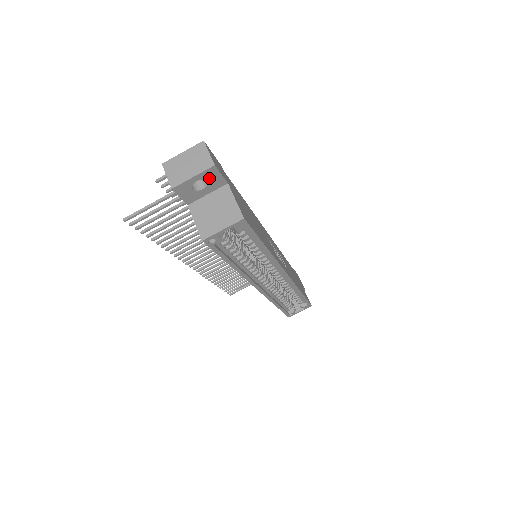
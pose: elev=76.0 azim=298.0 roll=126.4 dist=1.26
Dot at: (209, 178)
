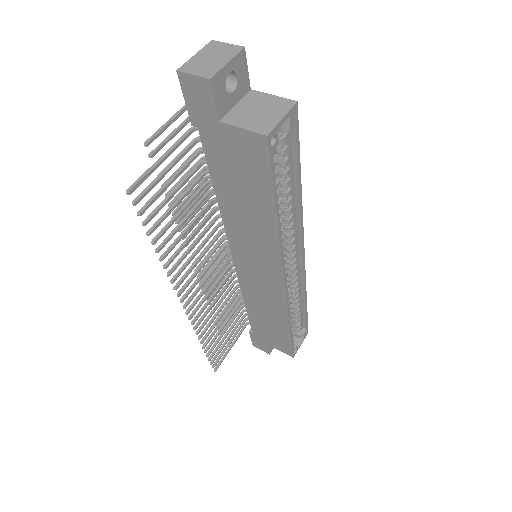
Dot at: (238, 72)
